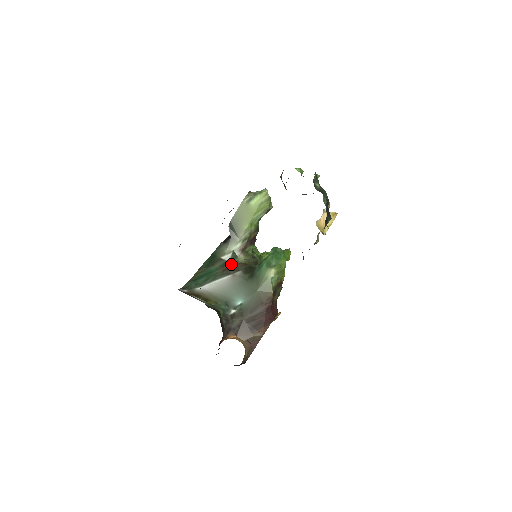
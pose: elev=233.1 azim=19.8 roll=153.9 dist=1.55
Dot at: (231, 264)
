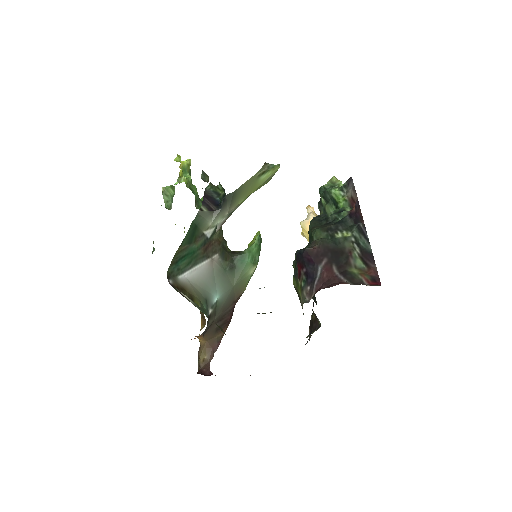
Dot at: (210, 242)
